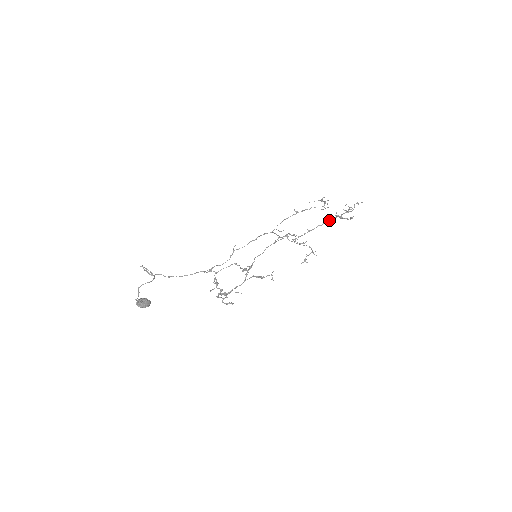
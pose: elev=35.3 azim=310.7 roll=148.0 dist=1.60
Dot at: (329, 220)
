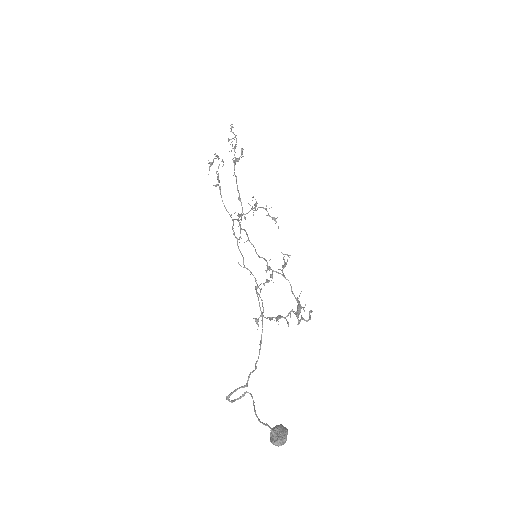
Dot at: (235, 175)
